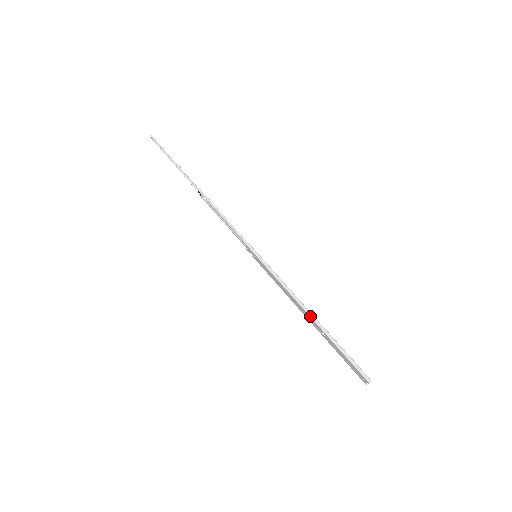
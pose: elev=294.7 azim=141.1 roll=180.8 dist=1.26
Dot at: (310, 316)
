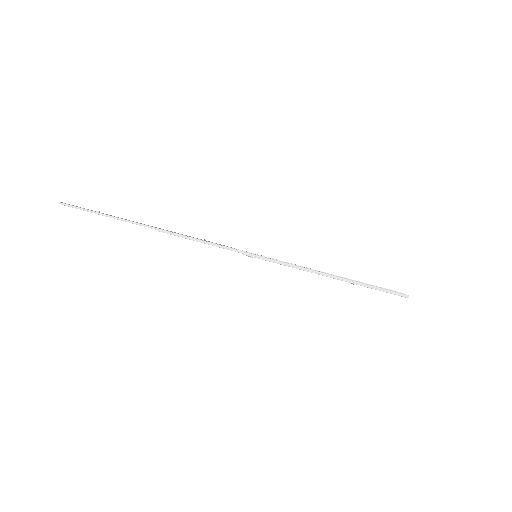
Dot at: occluded
